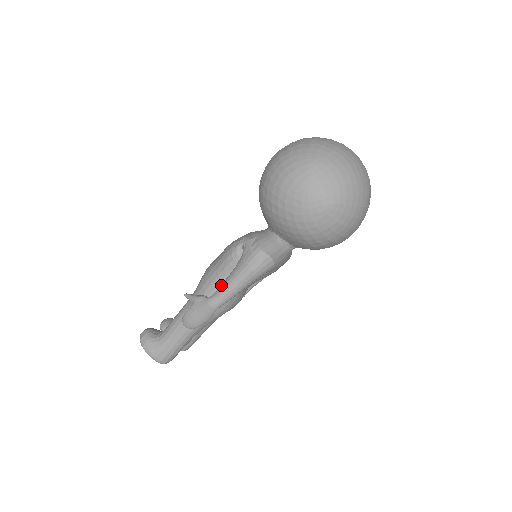
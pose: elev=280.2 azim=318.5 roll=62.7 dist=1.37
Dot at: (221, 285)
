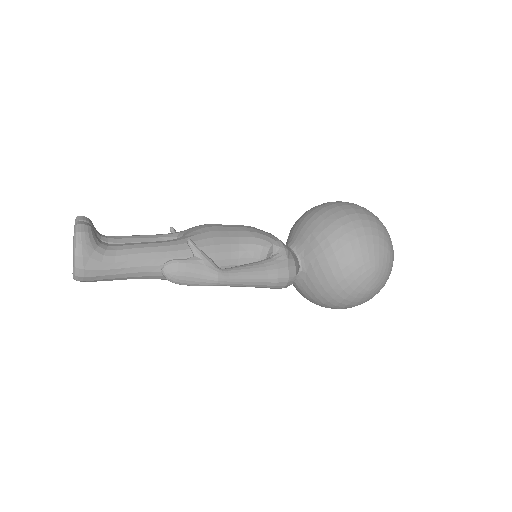
Dot at: (240, 268)
